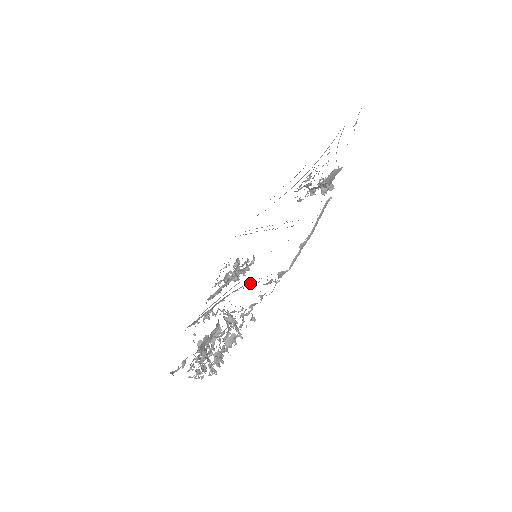
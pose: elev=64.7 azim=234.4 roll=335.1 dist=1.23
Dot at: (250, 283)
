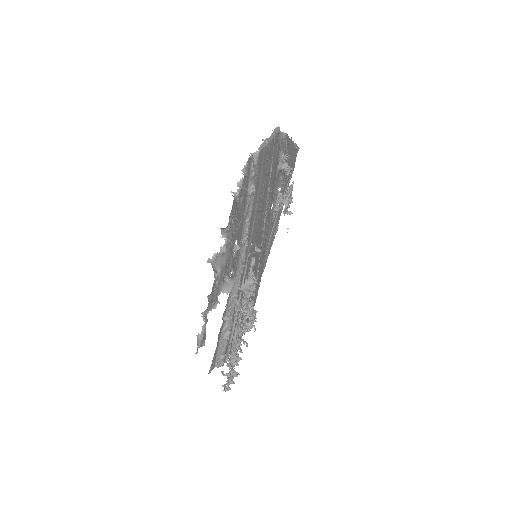
Dot at: (248, 237)
